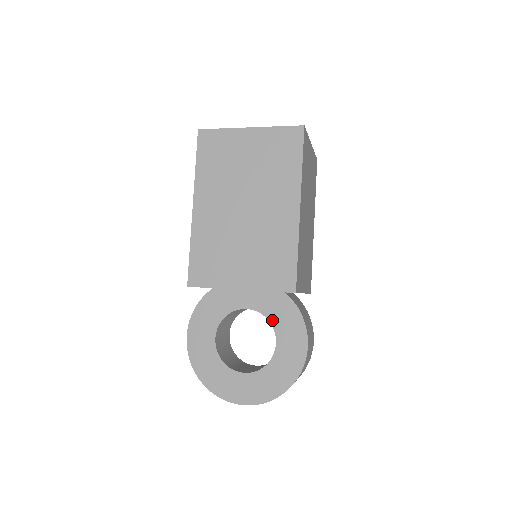
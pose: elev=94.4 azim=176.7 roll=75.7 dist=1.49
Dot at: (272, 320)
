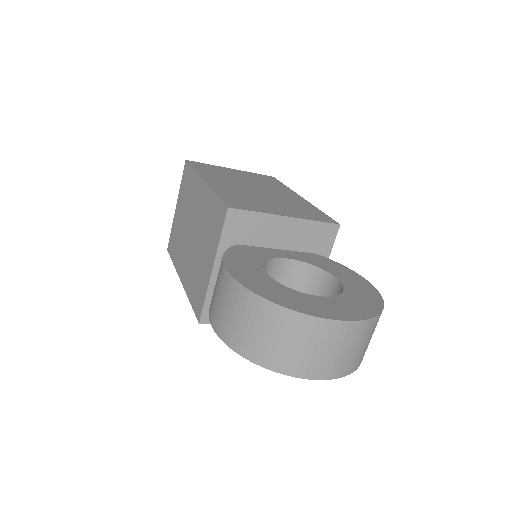
Dot at: (319, 266)
